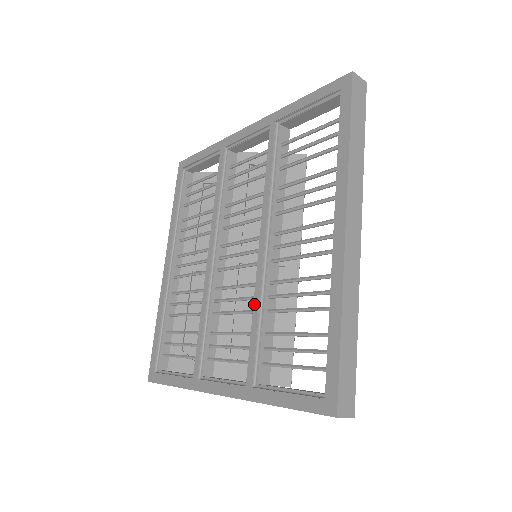
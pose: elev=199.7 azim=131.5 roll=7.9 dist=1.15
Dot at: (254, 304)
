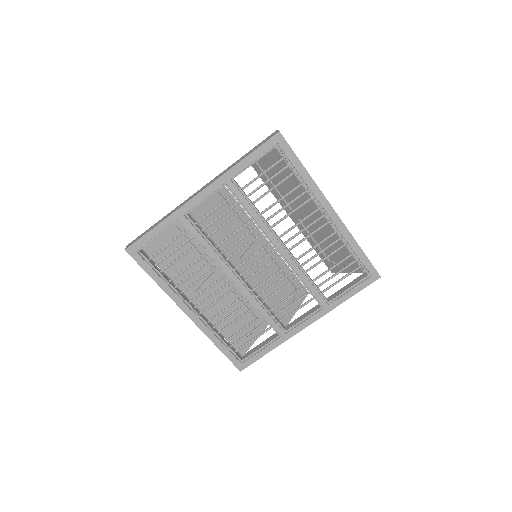
Dot at: (300, 275)
